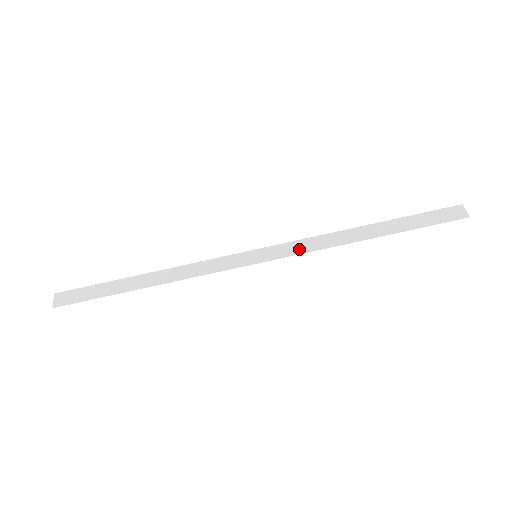
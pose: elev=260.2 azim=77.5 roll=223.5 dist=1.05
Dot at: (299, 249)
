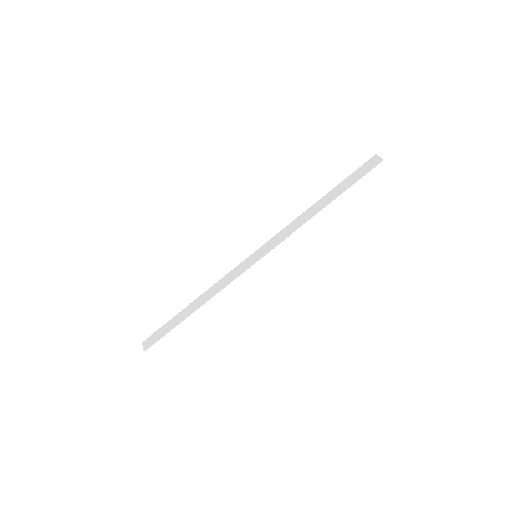
Dot at: (281, 238)
